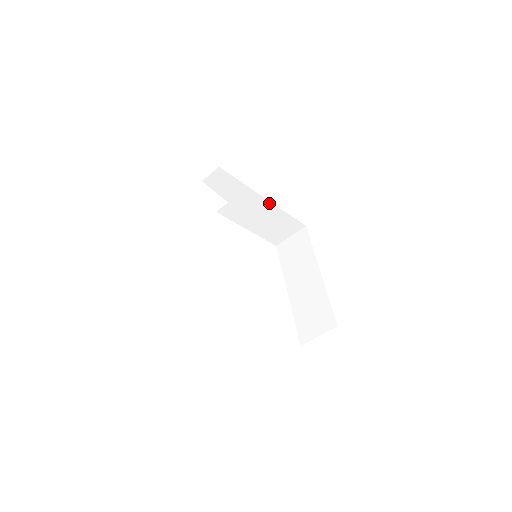
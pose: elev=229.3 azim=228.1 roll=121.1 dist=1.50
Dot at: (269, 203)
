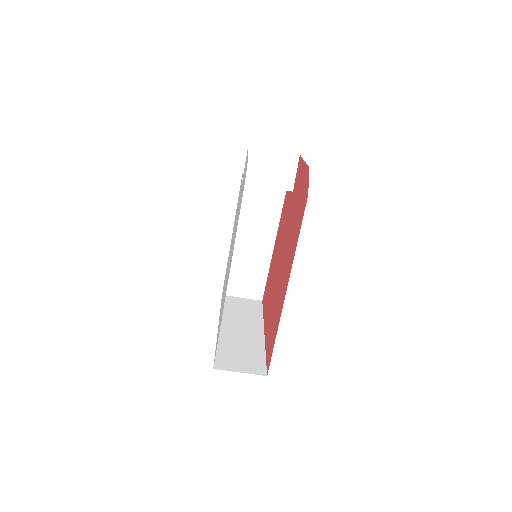
Dot at: (272, 247)
